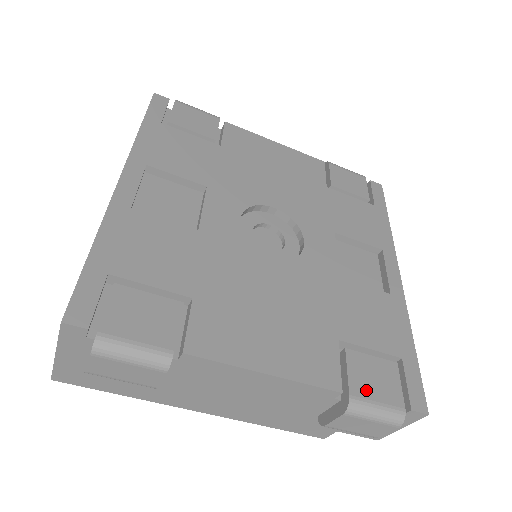
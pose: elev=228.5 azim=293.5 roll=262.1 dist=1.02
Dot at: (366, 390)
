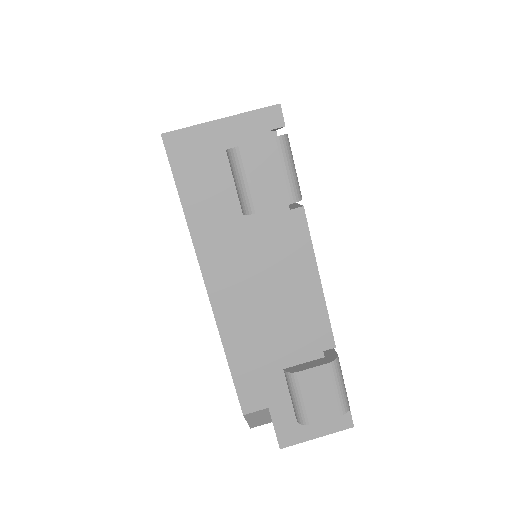
Dot at: occluded
